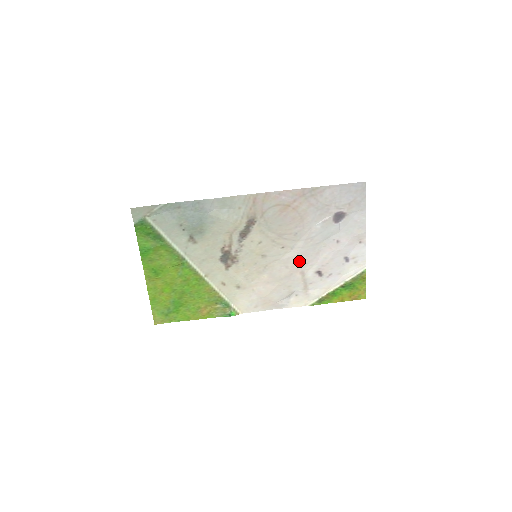
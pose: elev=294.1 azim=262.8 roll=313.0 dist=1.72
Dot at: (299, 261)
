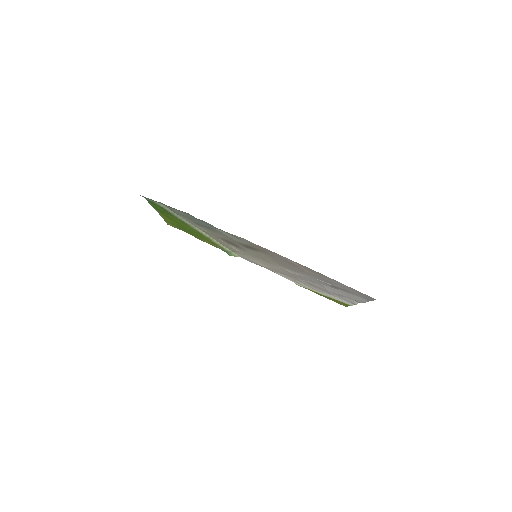
Dot at: (294, 275)
